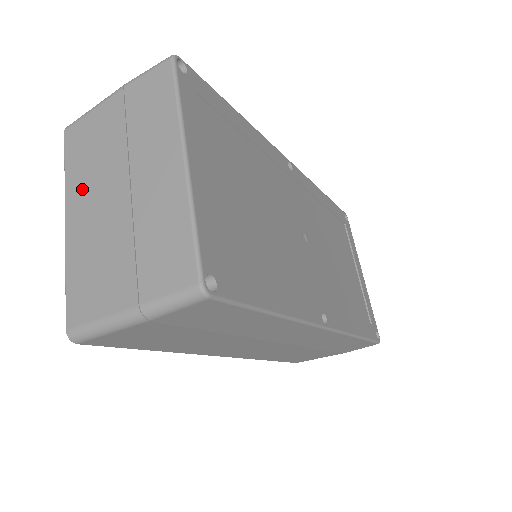
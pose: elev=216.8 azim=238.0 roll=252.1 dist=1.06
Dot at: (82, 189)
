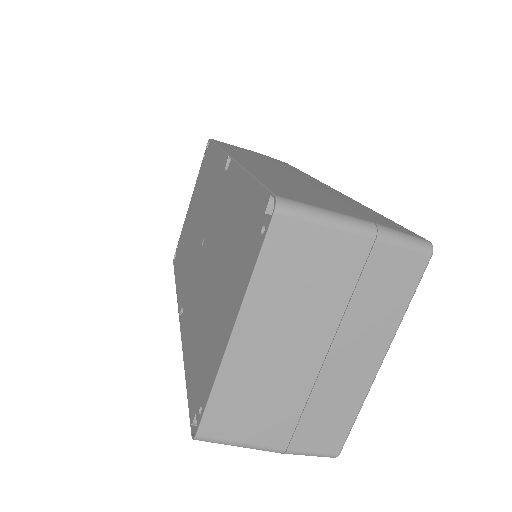
Dot at: (271, 314)
